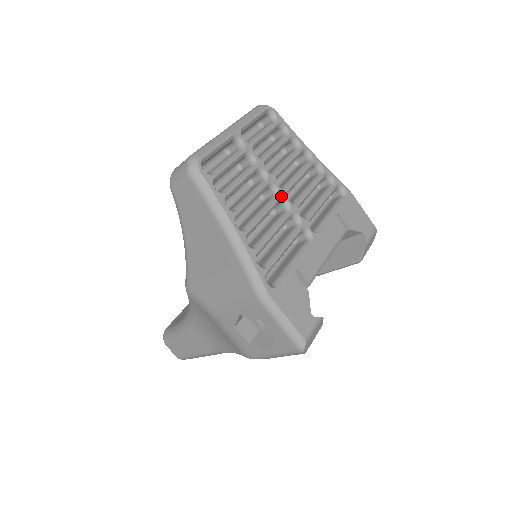
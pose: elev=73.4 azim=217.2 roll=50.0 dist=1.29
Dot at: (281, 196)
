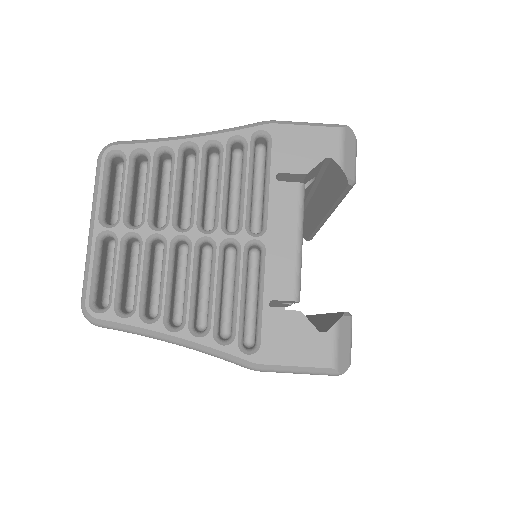
Dot at: (194, 240)
